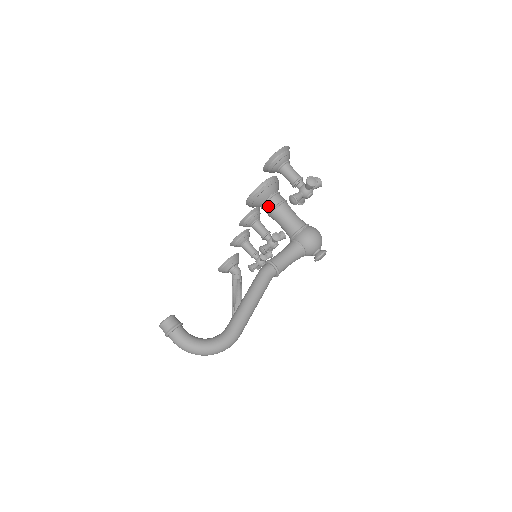
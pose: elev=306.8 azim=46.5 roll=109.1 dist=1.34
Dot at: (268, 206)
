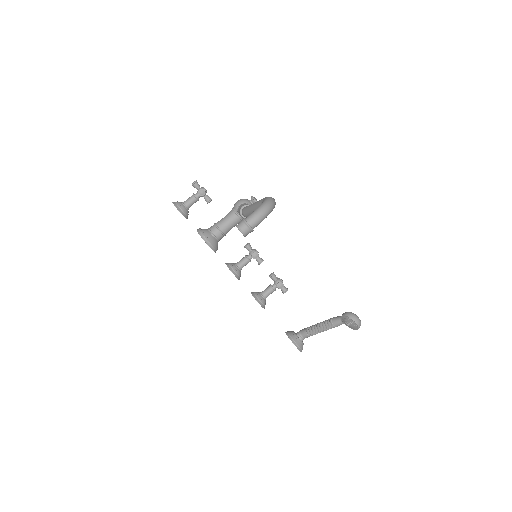
Dot at: (214, 230)
